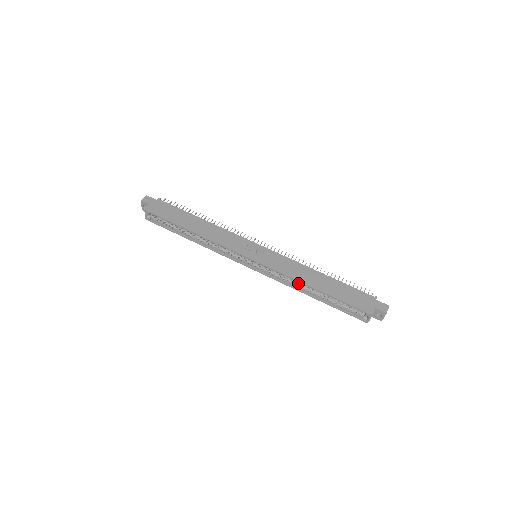
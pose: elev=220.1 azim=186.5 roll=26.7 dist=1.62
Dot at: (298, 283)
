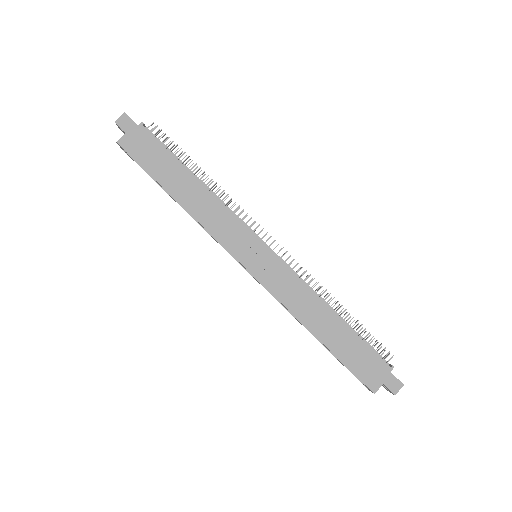
Dot at: occluded
